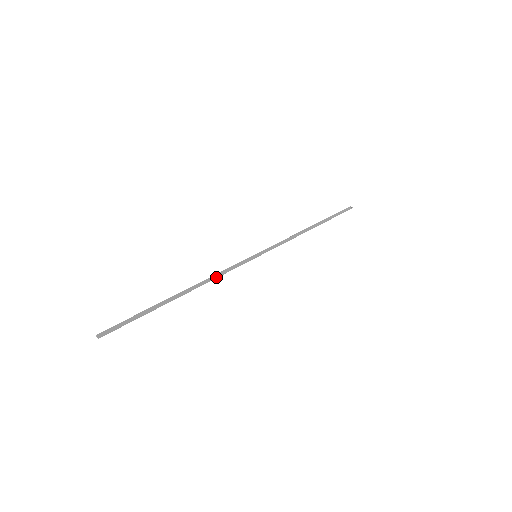
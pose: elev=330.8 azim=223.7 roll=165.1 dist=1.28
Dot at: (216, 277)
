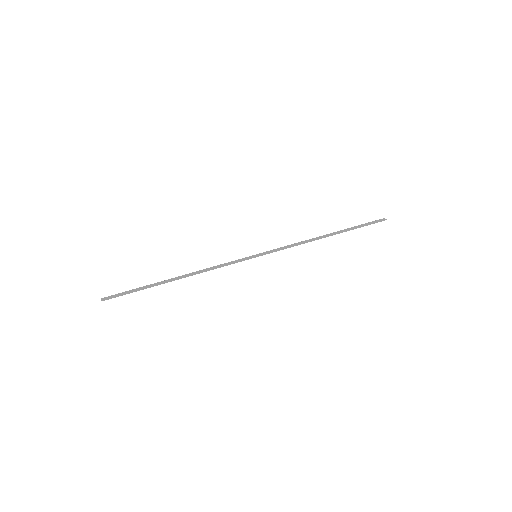
Dot at: (210, 269)
